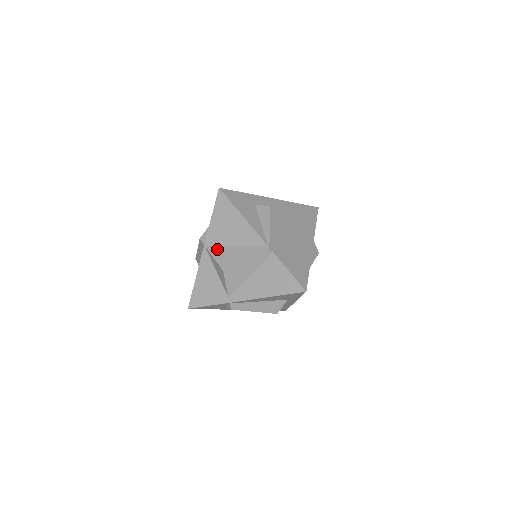
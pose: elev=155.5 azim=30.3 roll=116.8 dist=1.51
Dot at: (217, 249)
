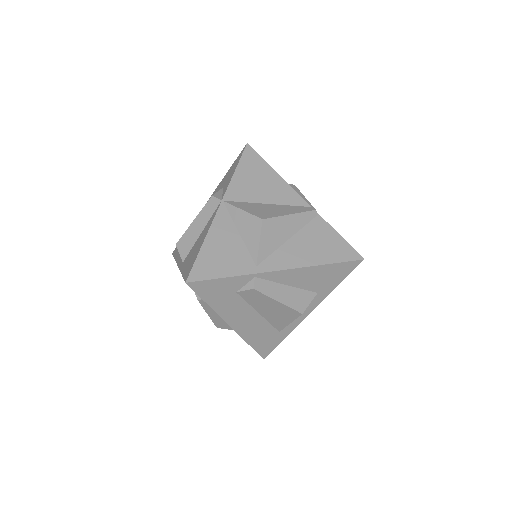
Dot at: (243, 204)
